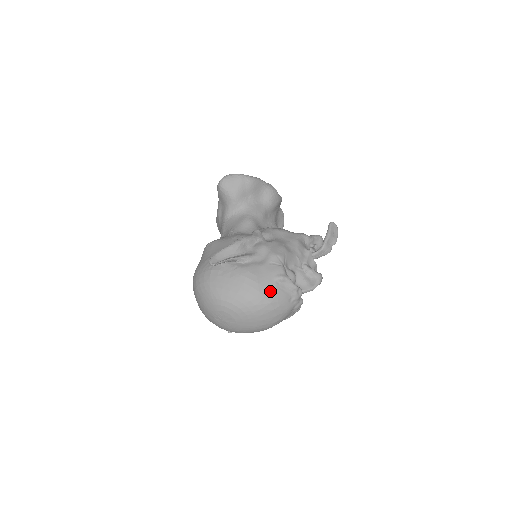
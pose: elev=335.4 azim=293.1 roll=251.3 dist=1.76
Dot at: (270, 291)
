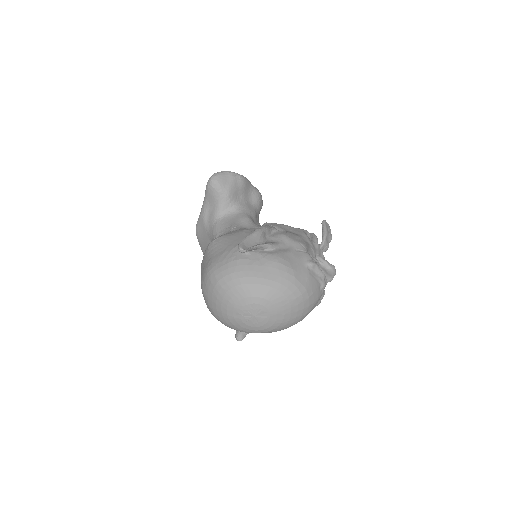
Dot at: (304, 277)
